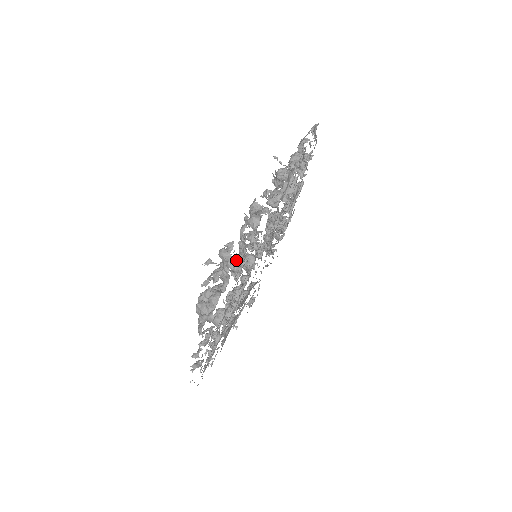
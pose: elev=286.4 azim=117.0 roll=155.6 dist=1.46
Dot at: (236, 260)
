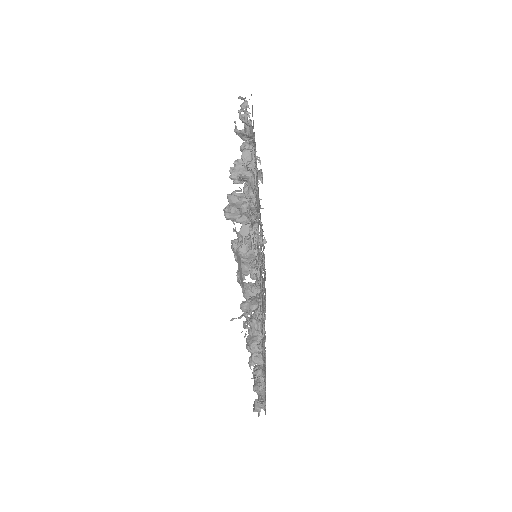
Dot at: occluded
